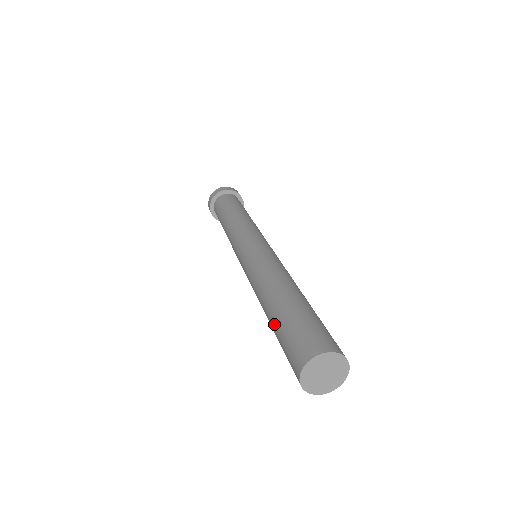
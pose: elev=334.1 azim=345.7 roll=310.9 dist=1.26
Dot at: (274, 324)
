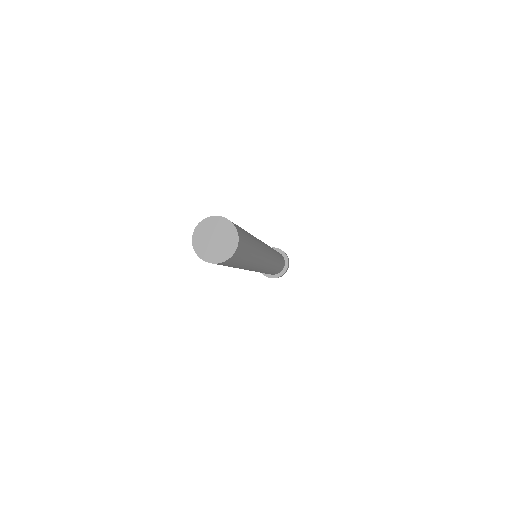
Dot at: occluded
